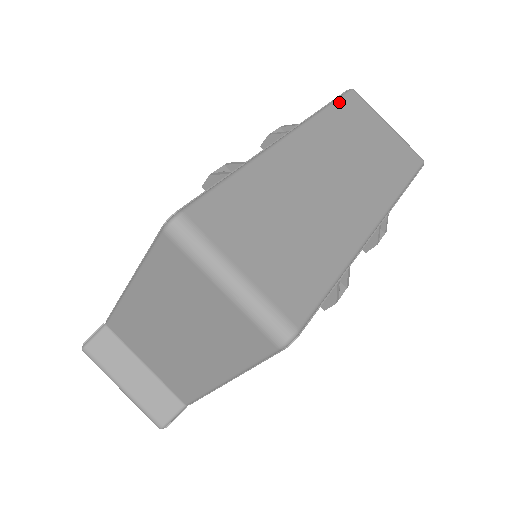
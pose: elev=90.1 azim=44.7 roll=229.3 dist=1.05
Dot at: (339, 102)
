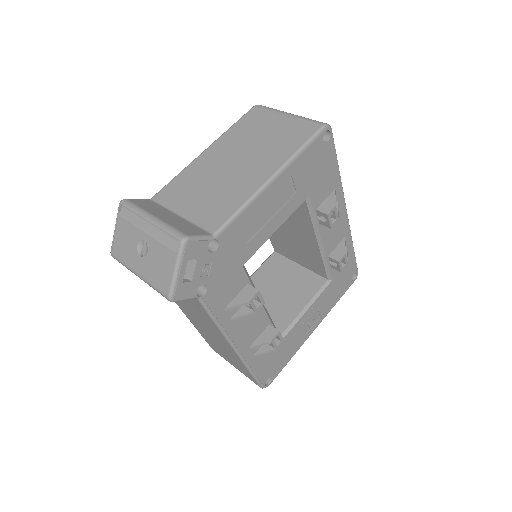
Dot at: occluded
